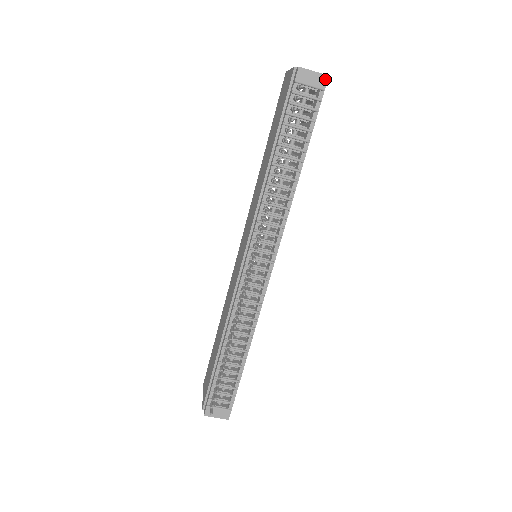
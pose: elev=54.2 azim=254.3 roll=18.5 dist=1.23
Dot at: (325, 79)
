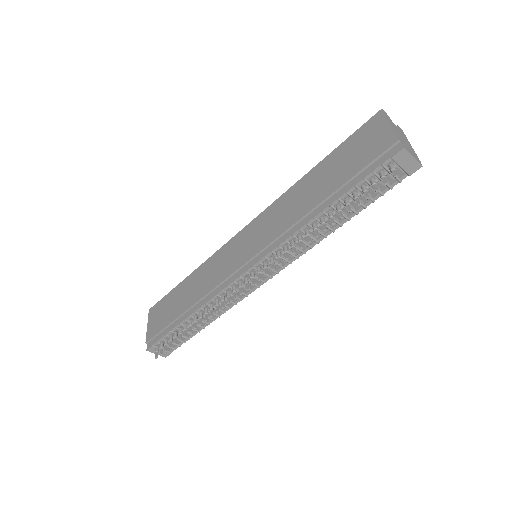
Dot at: (418, 168)
